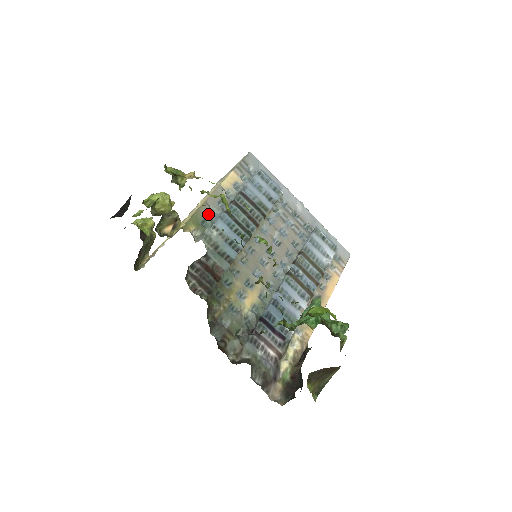
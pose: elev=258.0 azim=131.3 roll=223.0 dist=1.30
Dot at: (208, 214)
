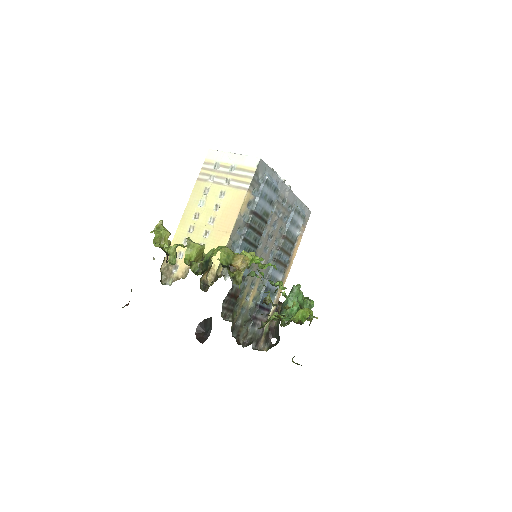
Dot at: (231, 248)
